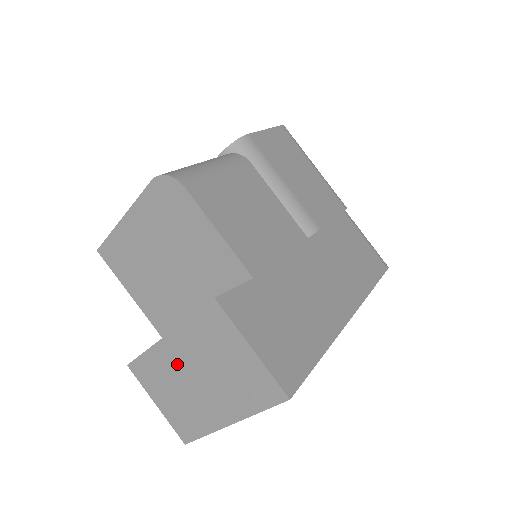
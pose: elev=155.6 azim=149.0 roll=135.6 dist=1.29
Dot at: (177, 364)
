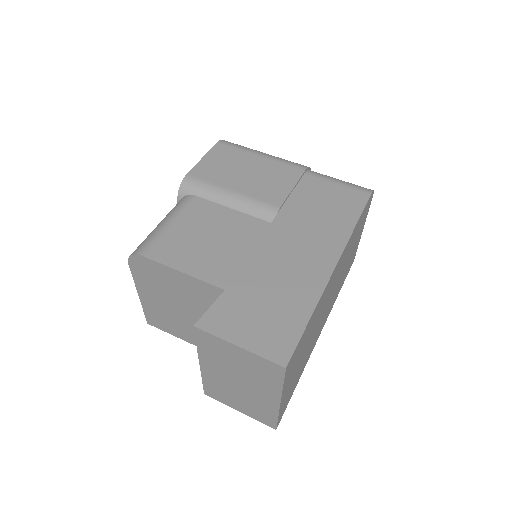
Dot at: (221, 379)
